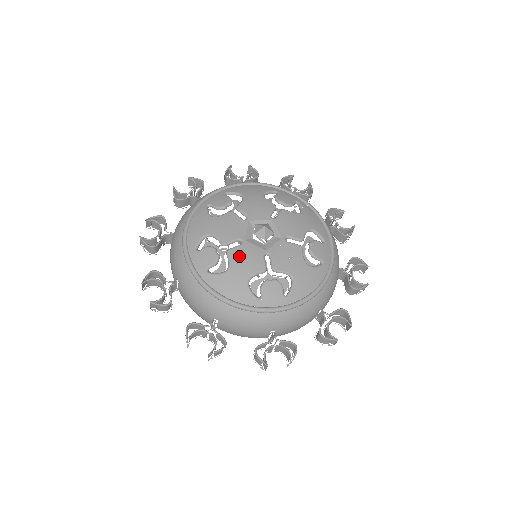
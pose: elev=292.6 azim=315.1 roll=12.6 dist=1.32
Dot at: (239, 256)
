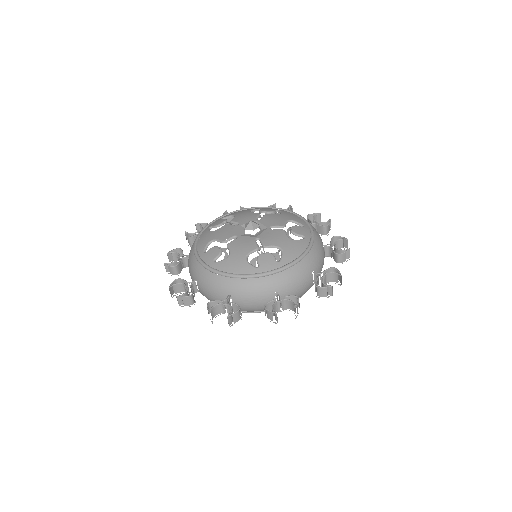
Dot at: (236, 245)
